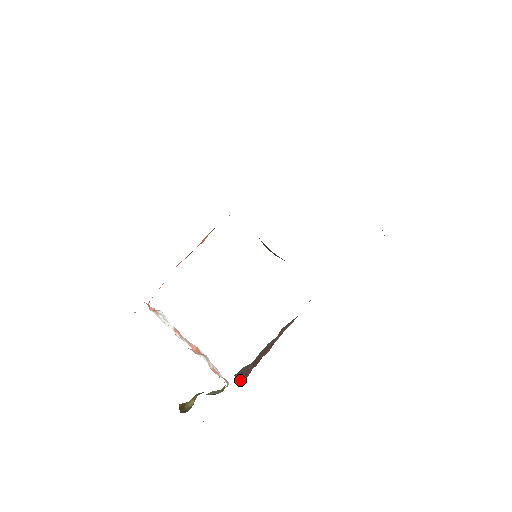
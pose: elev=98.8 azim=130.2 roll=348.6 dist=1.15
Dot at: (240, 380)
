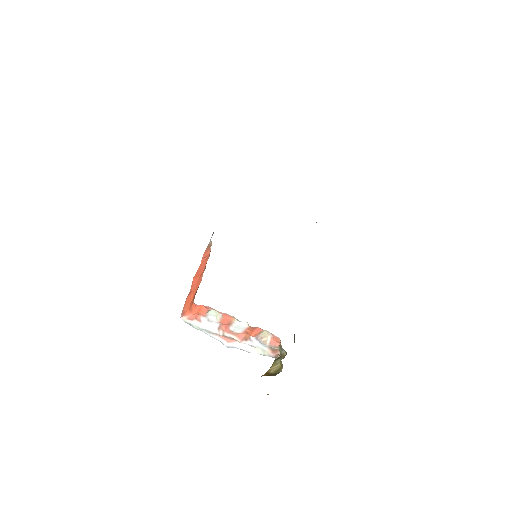
Dot at: (294, 342)
